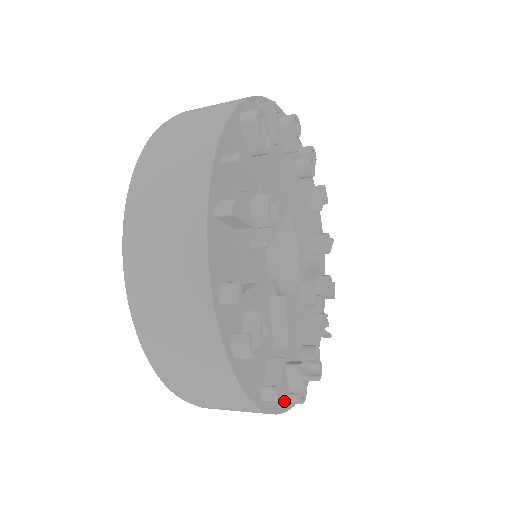
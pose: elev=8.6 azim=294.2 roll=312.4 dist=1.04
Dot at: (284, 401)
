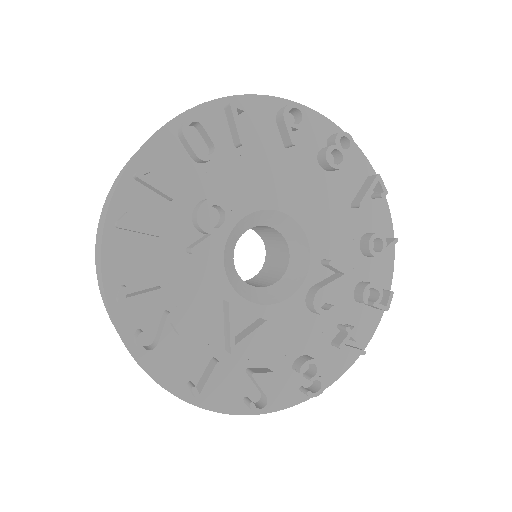
Dot at: (244, 404)
